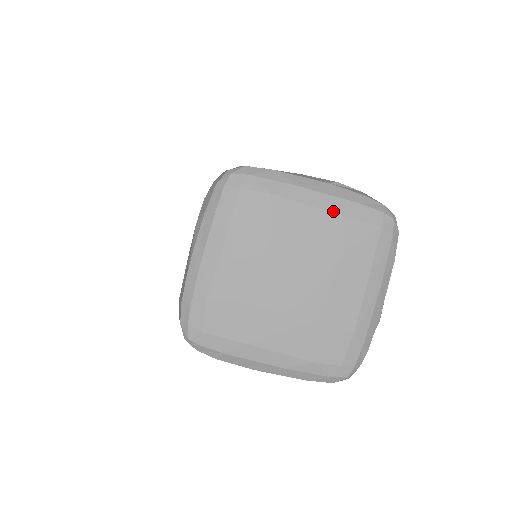
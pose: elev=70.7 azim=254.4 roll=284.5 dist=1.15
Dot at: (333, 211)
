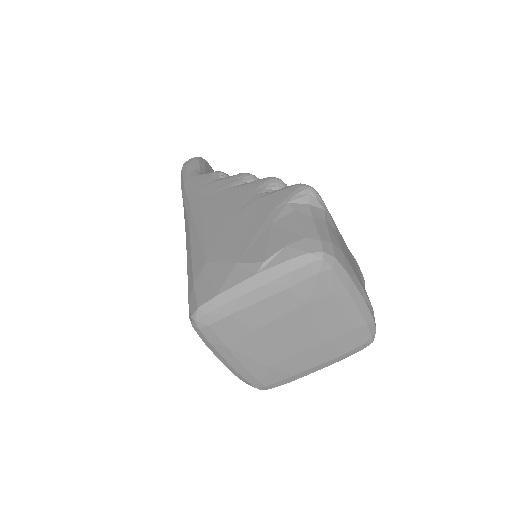
Dot at: (277, 292)
